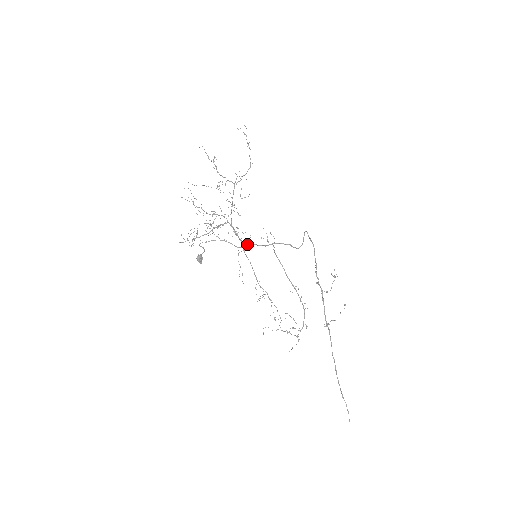
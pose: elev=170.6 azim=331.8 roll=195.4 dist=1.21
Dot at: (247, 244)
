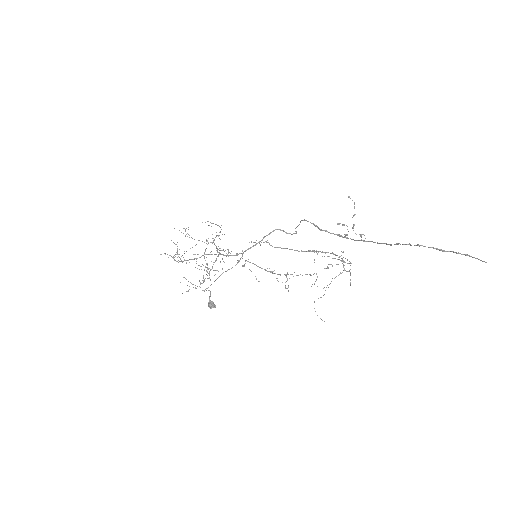
Dot at: (242, 254)
